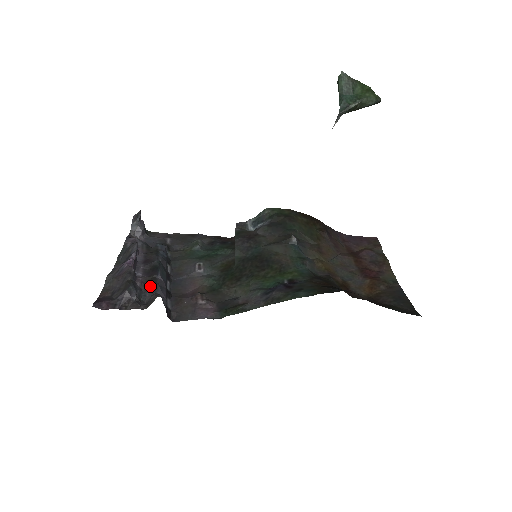
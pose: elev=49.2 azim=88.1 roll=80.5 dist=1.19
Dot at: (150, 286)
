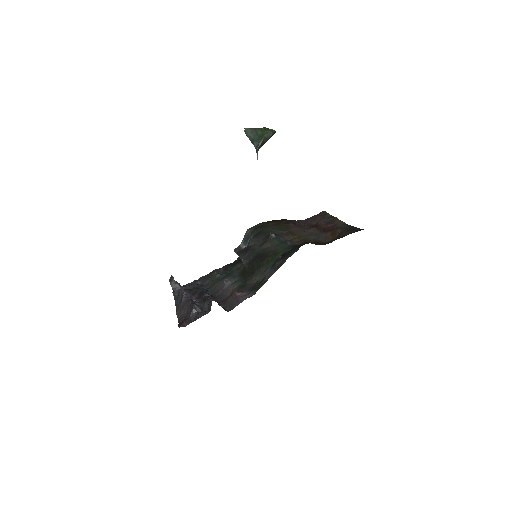
Dot at: (204, 302)
